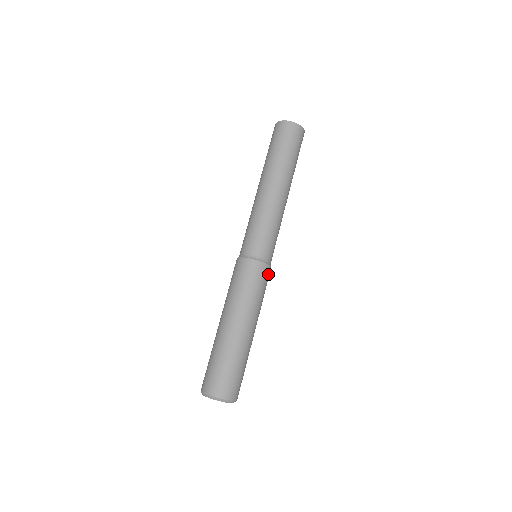
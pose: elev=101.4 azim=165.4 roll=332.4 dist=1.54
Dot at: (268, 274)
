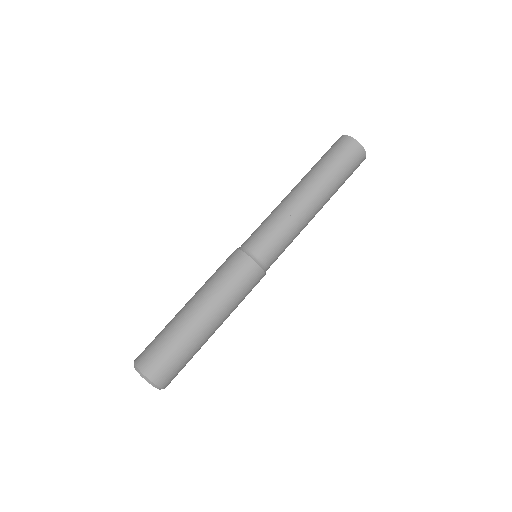
Dot at: occluded
